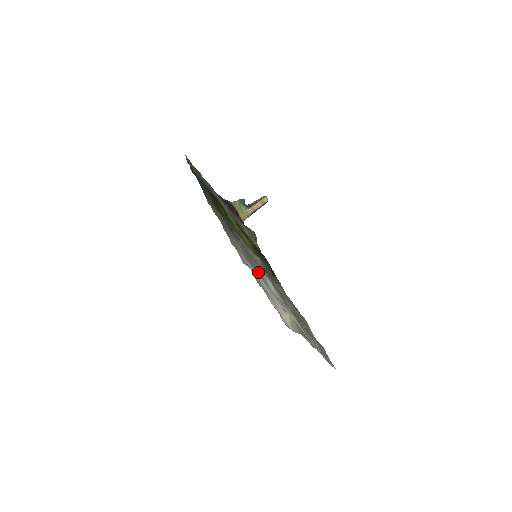
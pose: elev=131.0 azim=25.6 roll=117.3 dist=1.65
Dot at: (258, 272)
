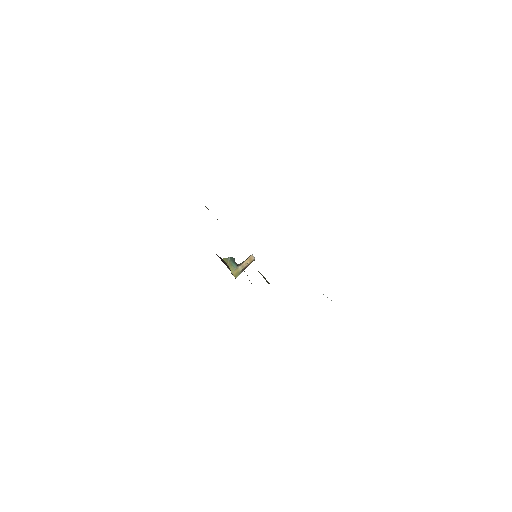
Dot at: occluded
